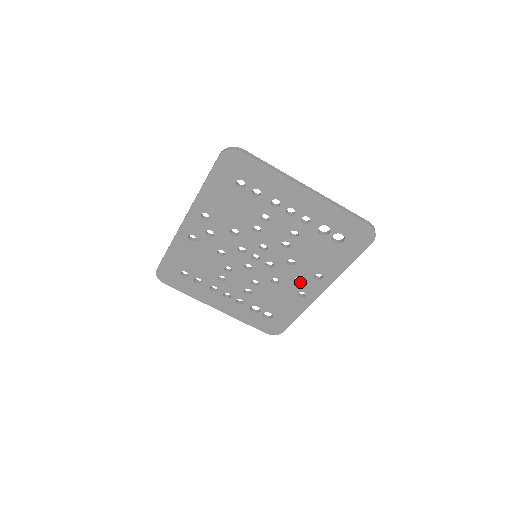
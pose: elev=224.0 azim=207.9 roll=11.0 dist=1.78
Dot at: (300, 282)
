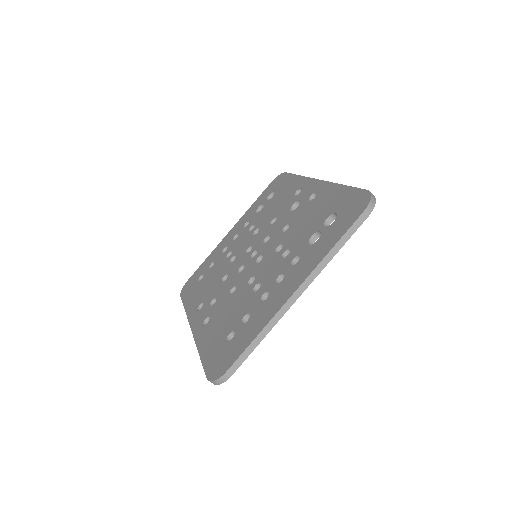
Dot at: (297, 203)
